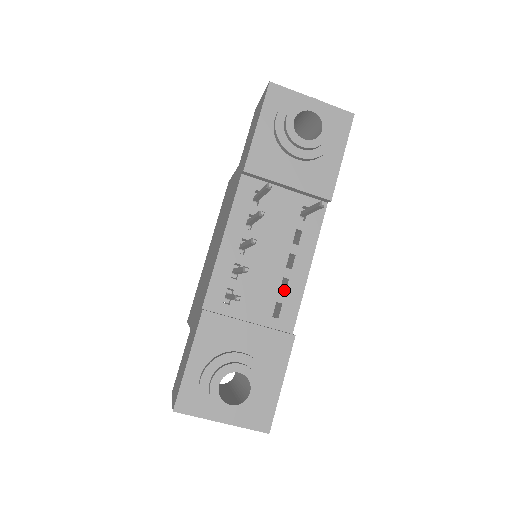
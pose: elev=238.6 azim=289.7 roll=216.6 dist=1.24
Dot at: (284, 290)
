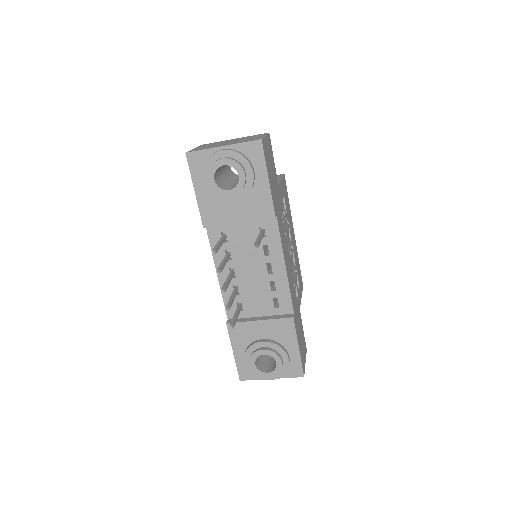
Dot at: (276, 287)
